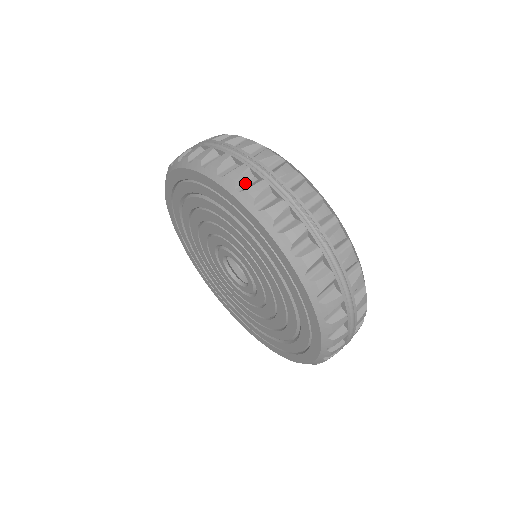
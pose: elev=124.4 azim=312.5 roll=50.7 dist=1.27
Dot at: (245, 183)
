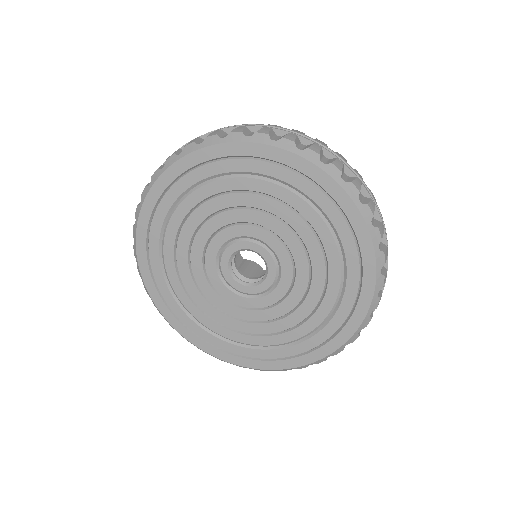
Dot at: (323, 159)
